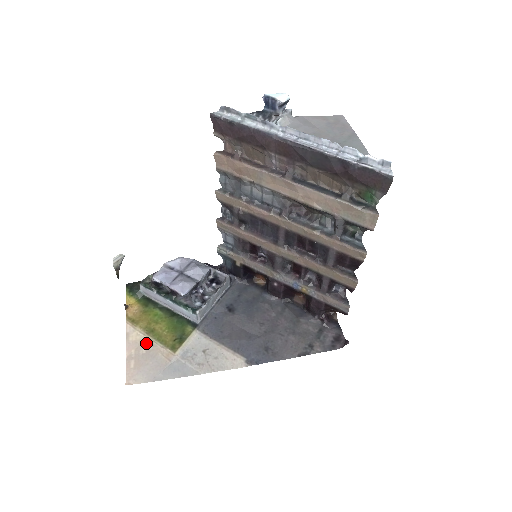
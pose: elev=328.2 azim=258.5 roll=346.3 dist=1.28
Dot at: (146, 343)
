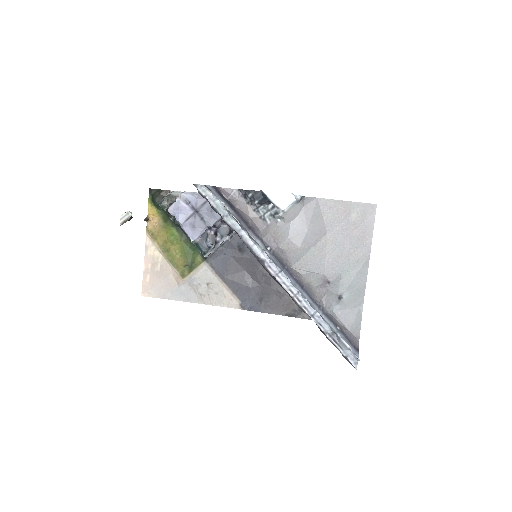
Dot at: (161, 261)
